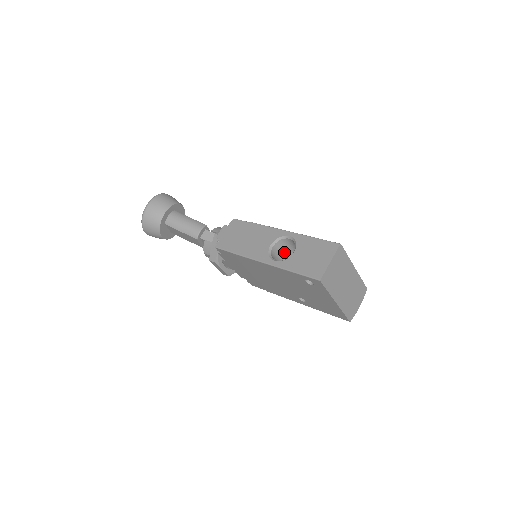
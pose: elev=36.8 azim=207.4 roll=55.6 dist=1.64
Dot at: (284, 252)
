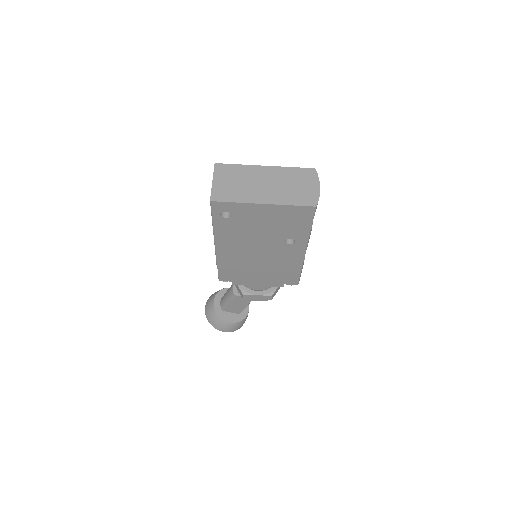
Dot at: occluded
